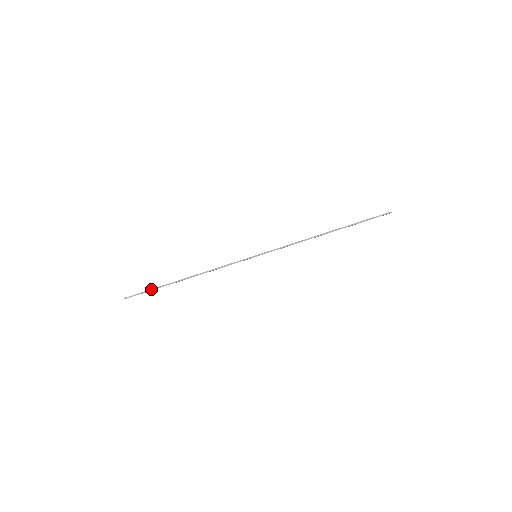
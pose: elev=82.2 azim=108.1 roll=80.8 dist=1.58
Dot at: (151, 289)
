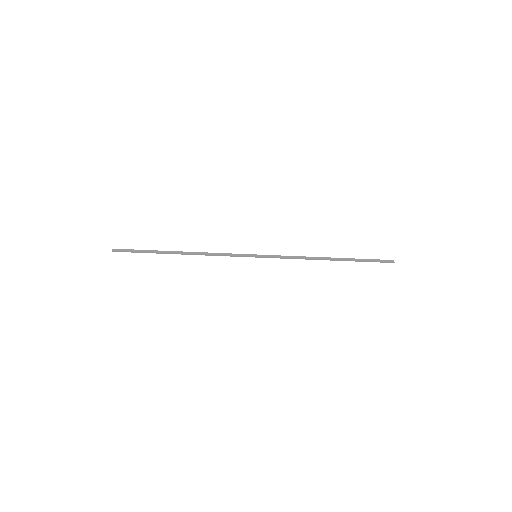
Dot at: (143, 252)
